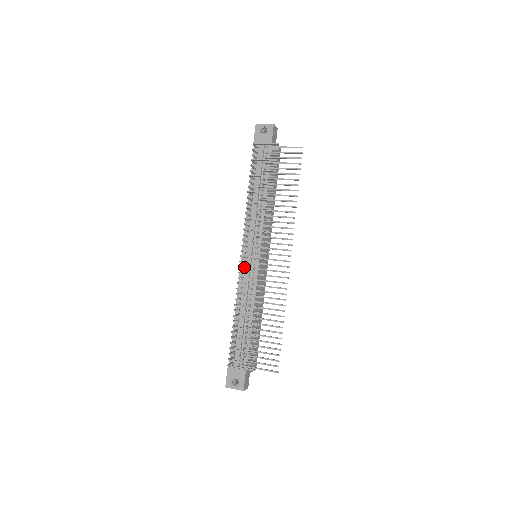
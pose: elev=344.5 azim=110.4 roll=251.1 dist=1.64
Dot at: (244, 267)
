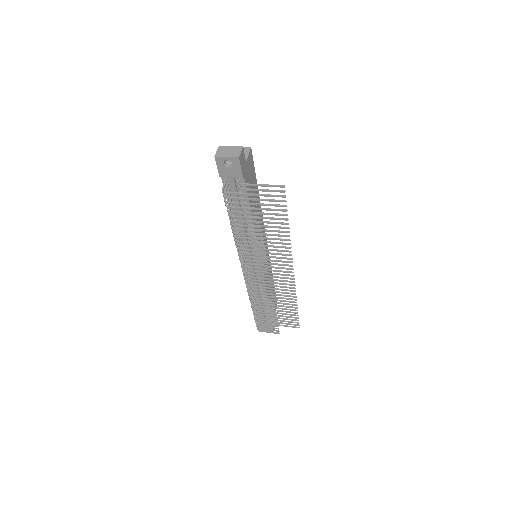
Dot at: occluded
